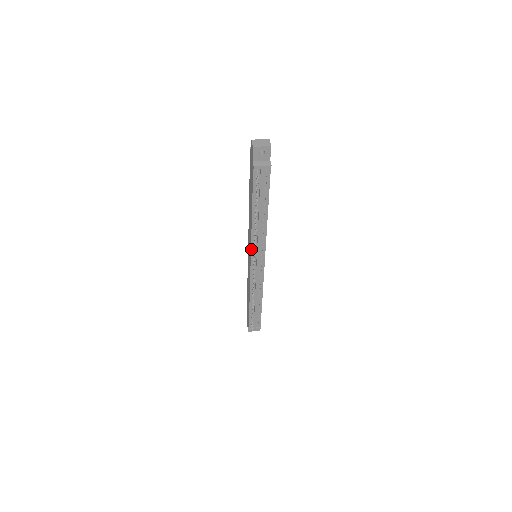
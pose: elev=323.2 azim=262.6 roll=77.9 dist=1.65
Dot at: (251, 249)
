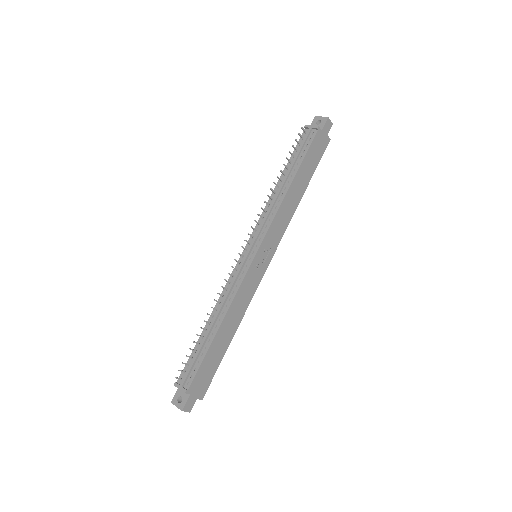
Dot at: (256, 226)
